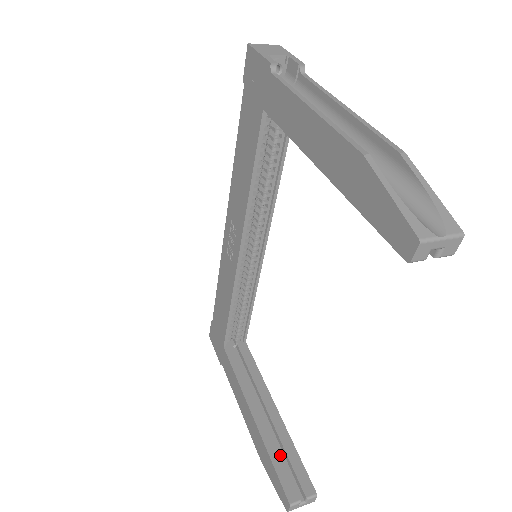
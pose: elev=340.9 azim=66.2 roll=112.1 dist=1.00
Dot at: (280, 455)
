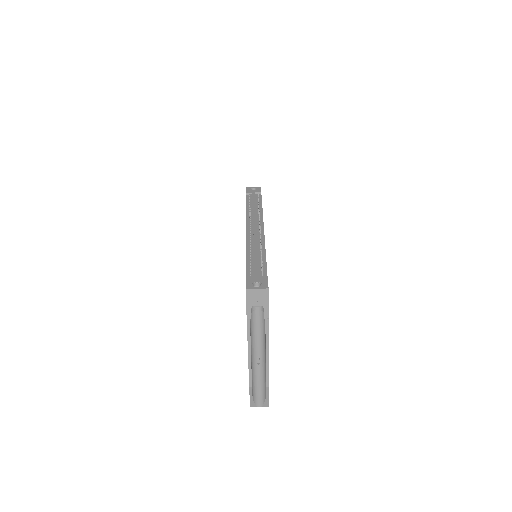
Dot at: occluded
